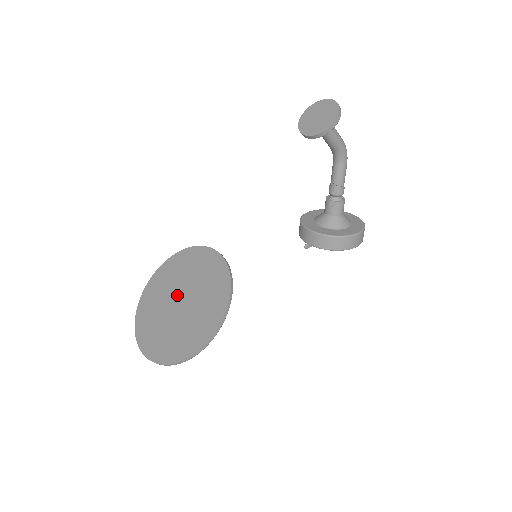
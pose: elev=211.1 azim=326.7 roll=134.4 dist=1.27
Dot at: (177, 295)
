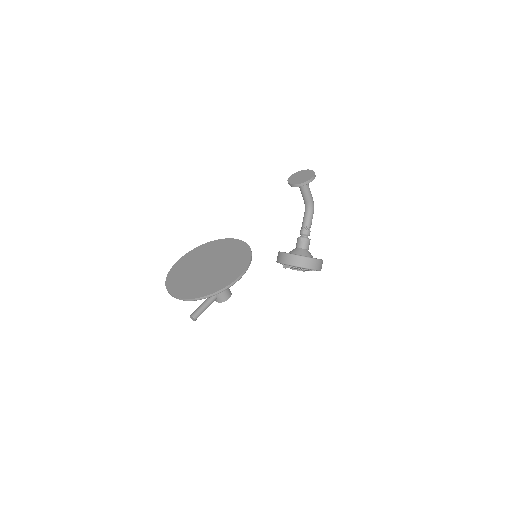
Dot at: (205, 264)
